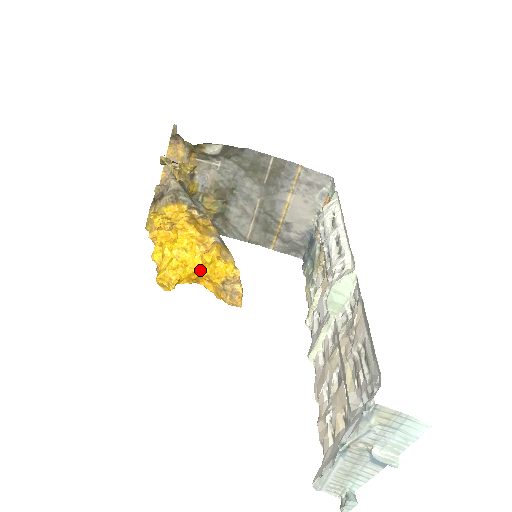
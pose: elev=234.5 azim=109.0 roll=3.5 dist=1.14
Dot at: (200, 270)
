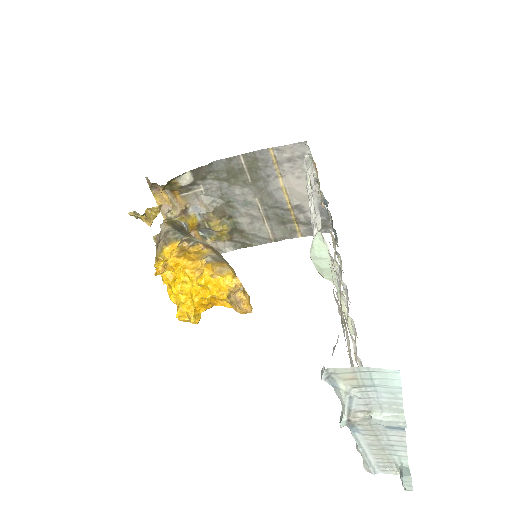
Dot at: (203, 294)
